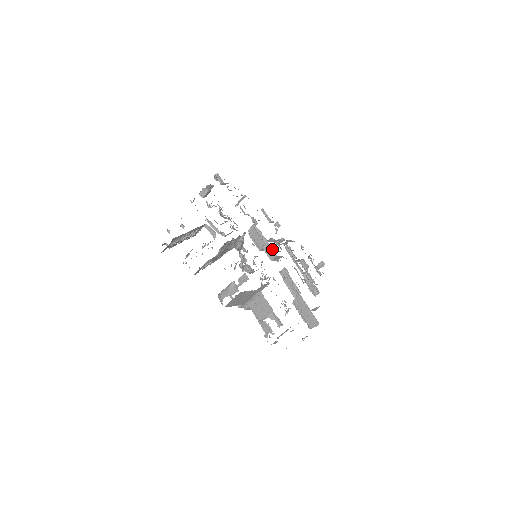
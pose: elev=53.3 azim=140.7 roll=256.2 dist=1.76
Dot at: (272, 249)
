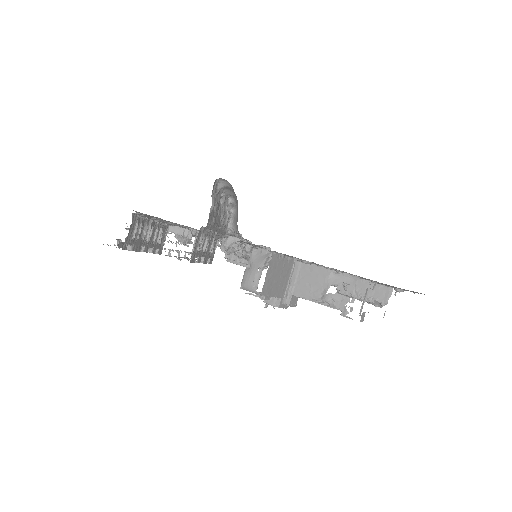
Dot at: occluded
